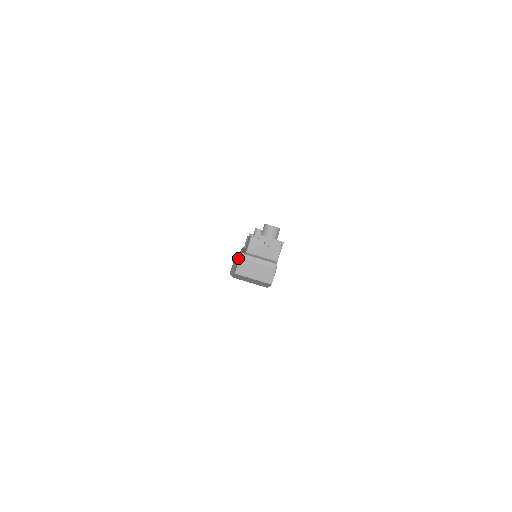
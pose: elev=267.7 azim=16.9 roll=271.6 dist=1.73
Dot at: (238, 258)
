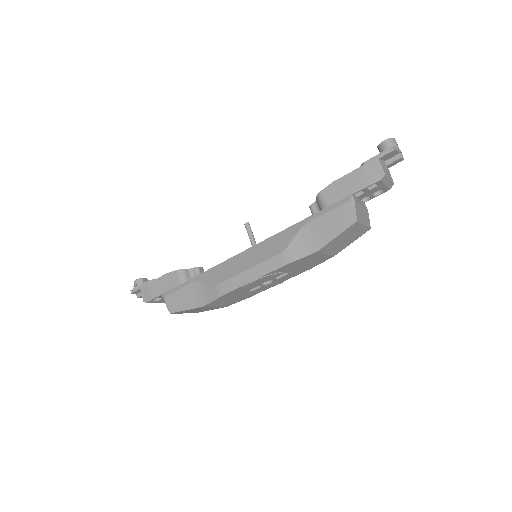
Dot at: (304, 229)
